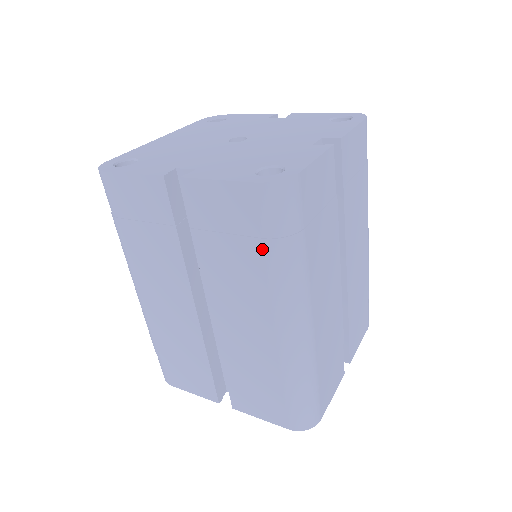
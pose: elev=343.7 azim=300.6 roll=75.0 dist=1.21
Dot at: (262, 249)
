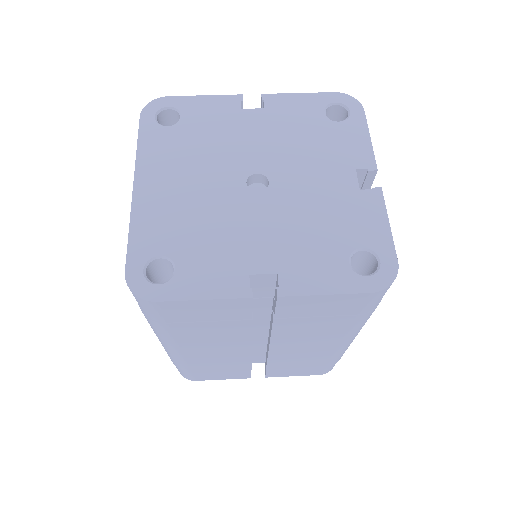
Dot at: (354, 319)
